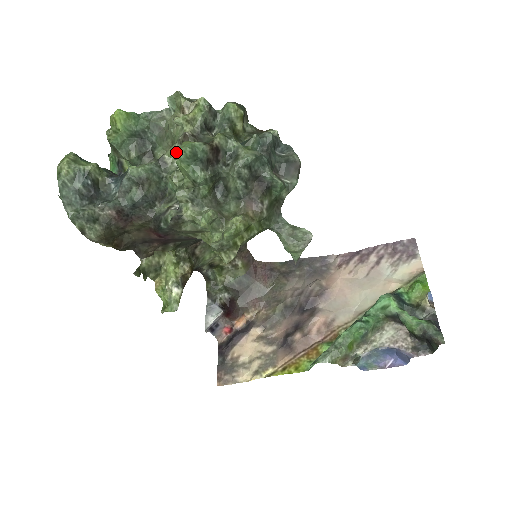
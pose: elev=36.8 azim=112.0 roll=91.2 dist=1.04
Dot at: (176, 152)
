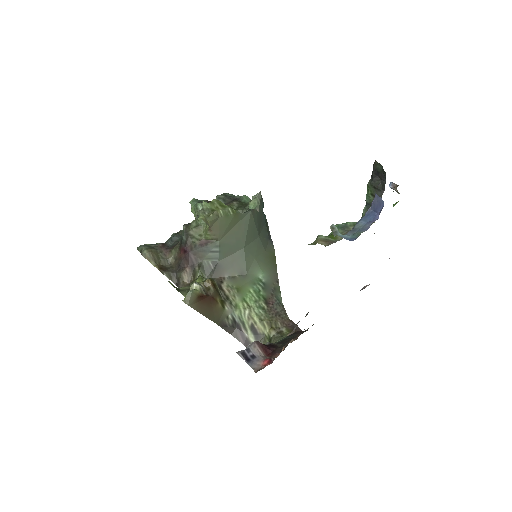
Dot at: occluded
